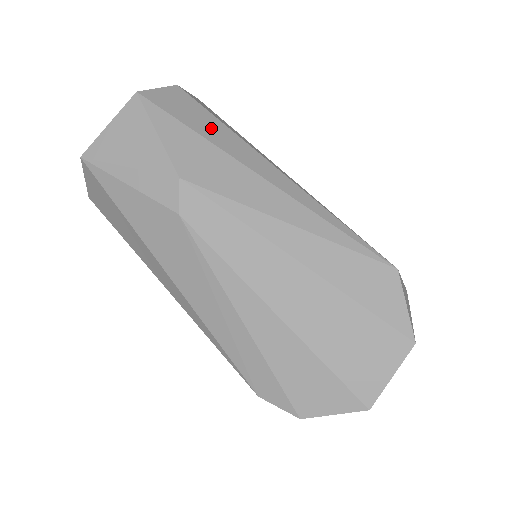
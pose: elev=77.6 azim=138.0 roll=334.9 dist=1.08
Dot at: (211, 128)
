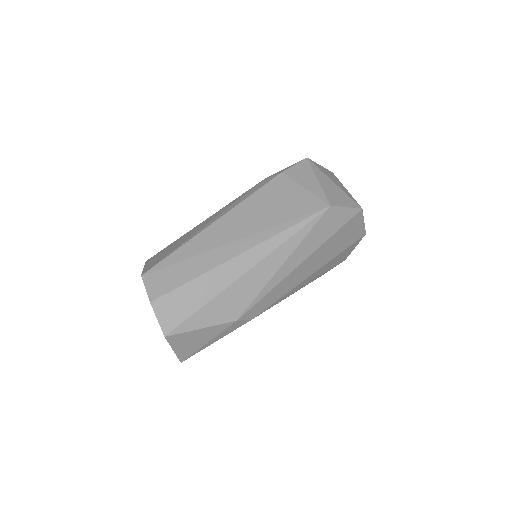
Dot at: (201, 291)
